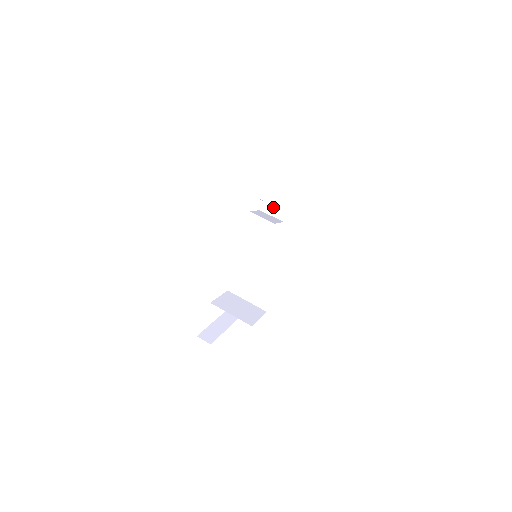
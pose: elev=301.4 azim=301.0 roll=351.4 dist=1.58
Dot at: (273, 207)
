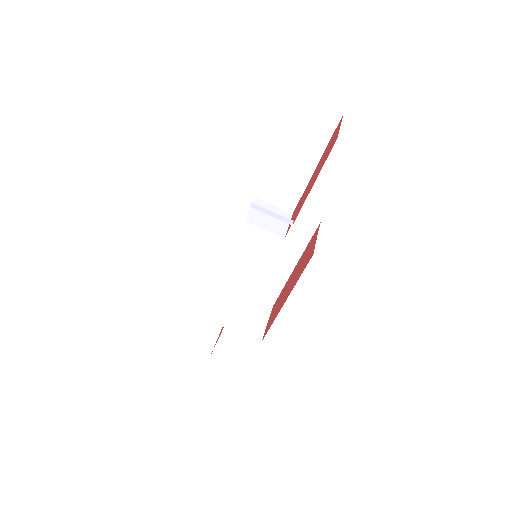
Dot at: (275, 194)
